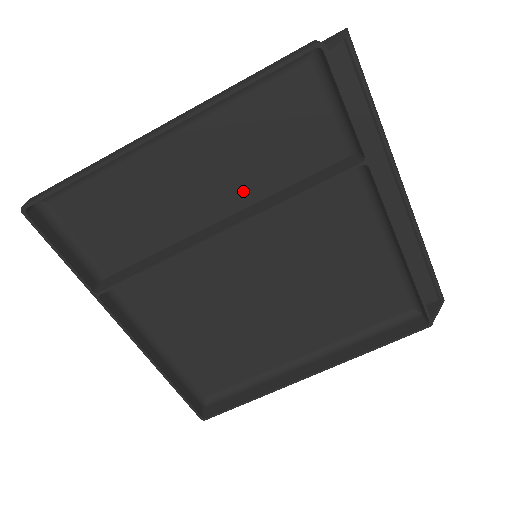
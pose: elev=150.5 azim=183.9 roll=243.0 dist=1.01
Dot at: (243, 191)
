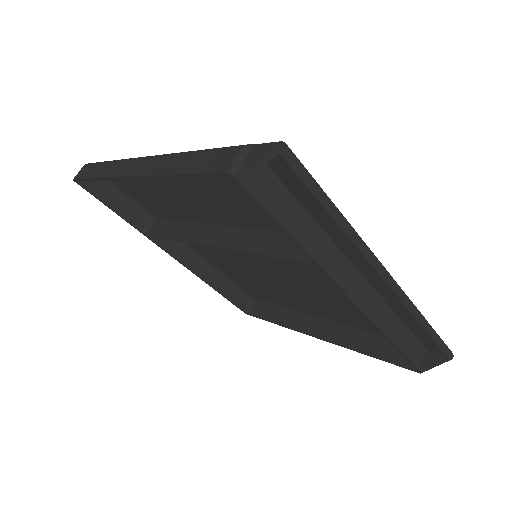
Dot at: (229, 216)
